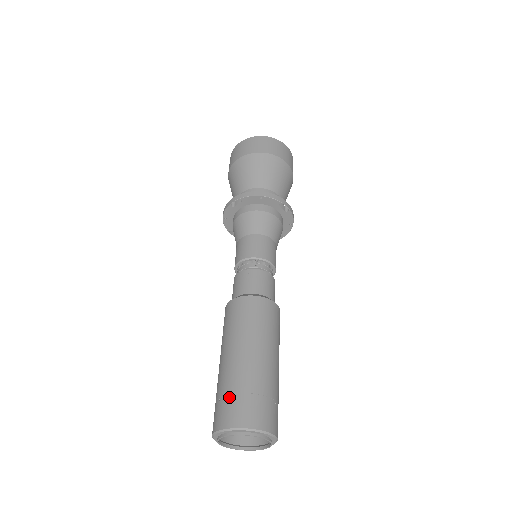
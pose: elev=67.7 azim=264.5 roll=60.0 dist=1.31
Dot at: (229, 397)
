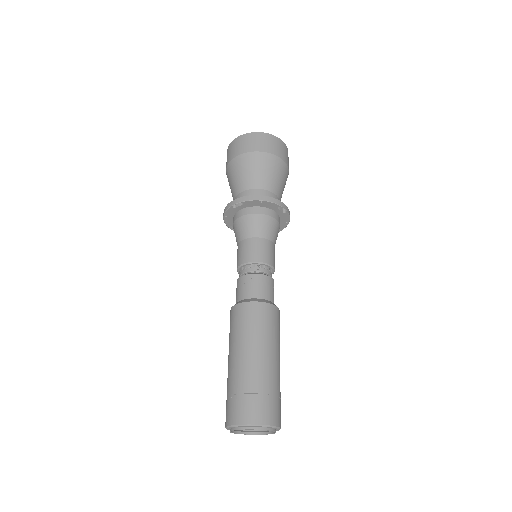
Dot at: (240, 397)
